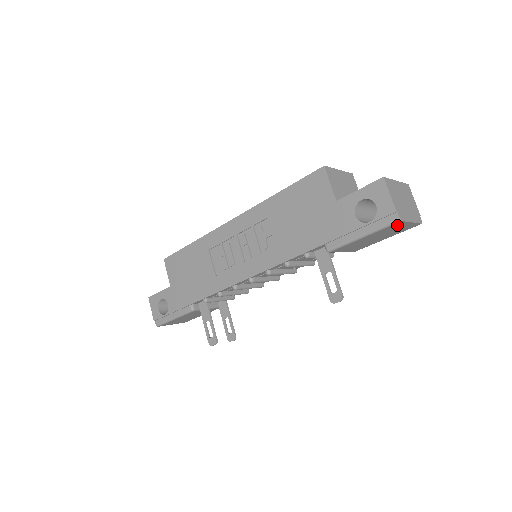
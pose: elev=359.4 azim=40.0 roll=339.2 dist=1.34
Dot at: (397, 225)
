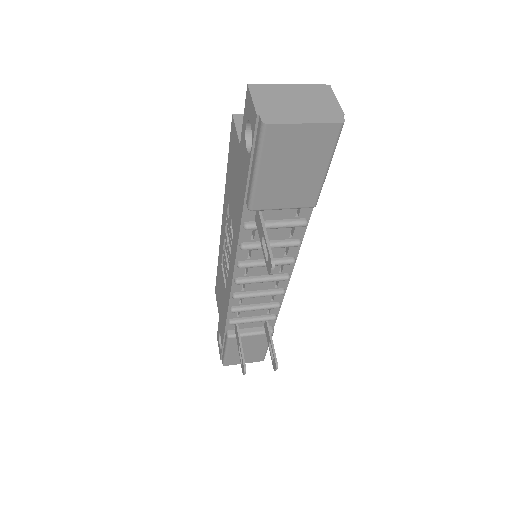
Dot at: (279, 135)
